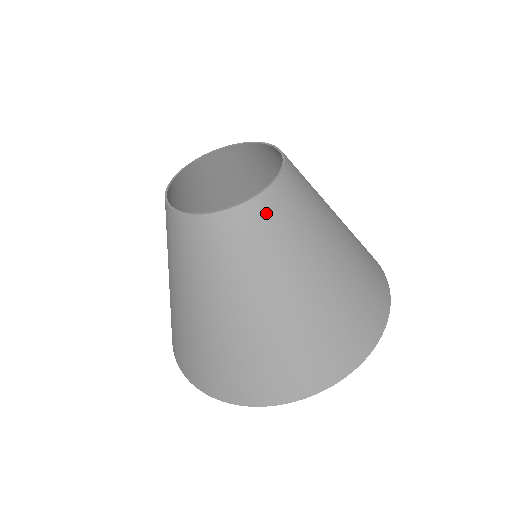
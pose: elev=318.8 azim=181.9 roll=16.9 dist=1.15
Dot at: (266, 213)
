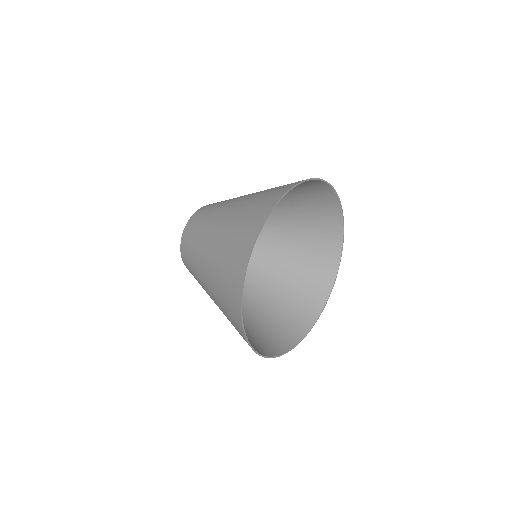
Dot at: (202, 210)
